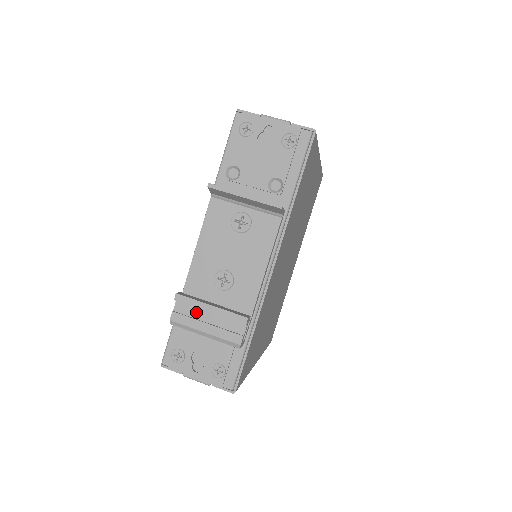
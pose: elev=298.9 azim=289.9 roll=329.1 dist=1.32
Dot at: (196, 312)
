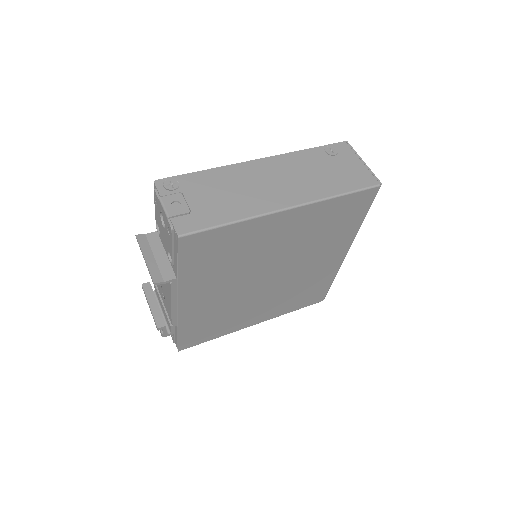
Dot at: occluded
